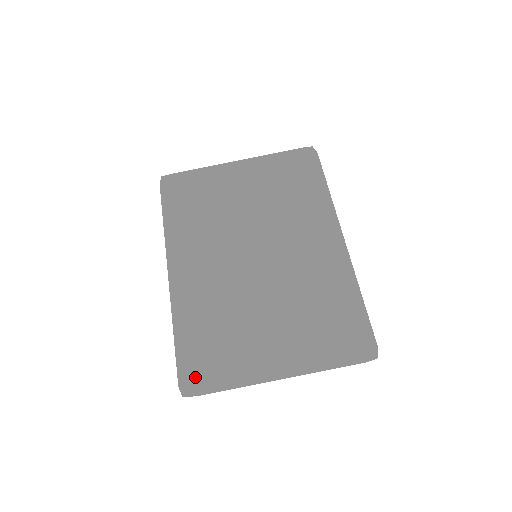
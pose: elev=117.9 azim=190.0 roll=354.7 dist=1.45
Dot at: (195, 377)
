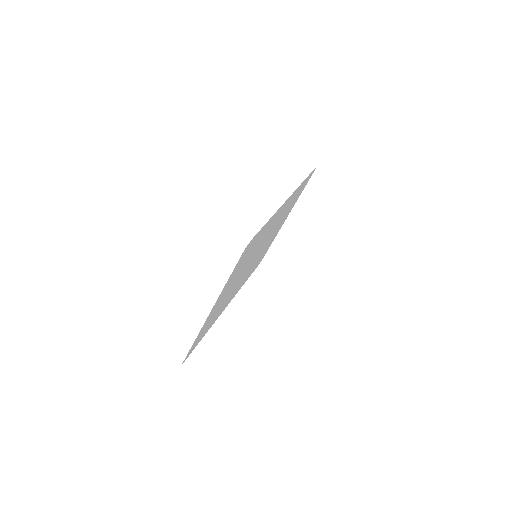
Dot at: (192, 349)
